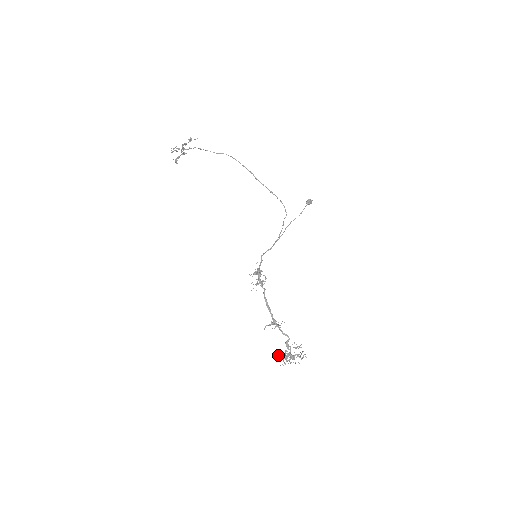
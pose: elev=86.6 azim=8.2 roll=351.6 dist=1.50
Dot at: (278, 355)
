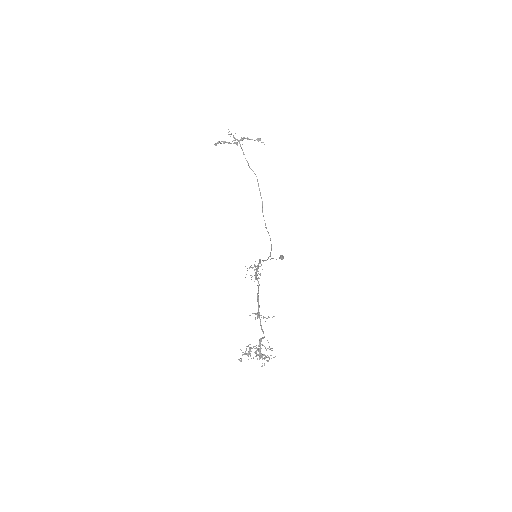
Dot at: occluded
